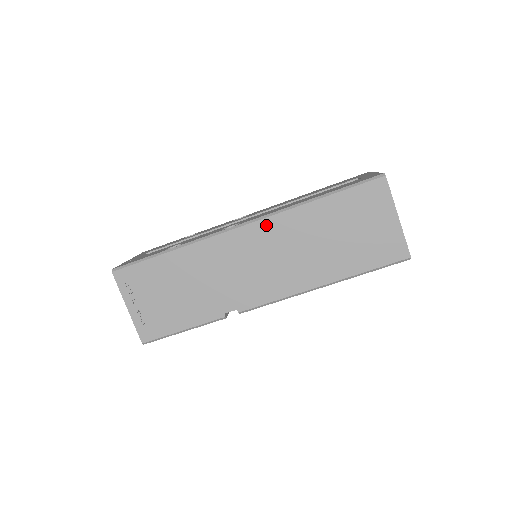
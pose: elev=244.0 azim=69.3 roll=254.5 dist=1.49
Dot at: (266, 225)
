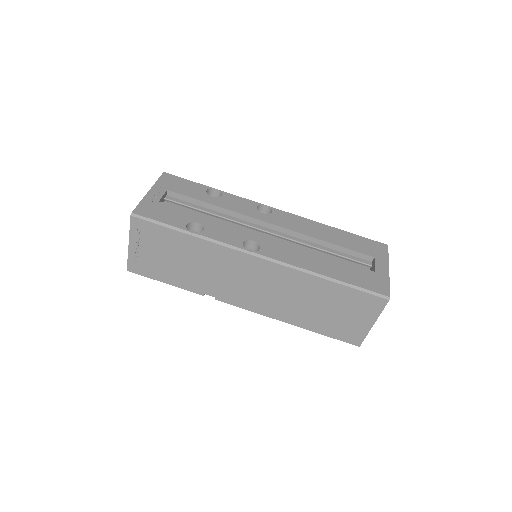
Dot at: (279, 269)
